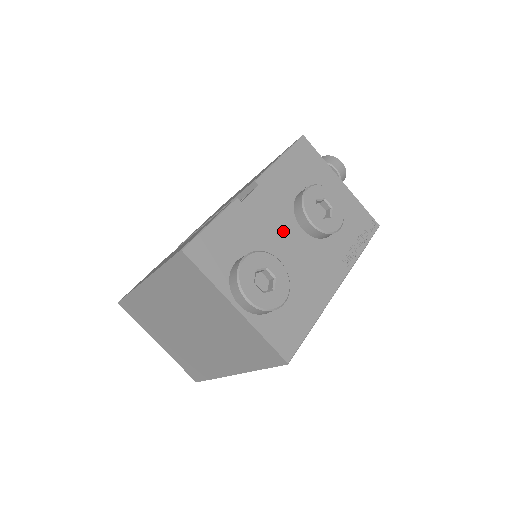
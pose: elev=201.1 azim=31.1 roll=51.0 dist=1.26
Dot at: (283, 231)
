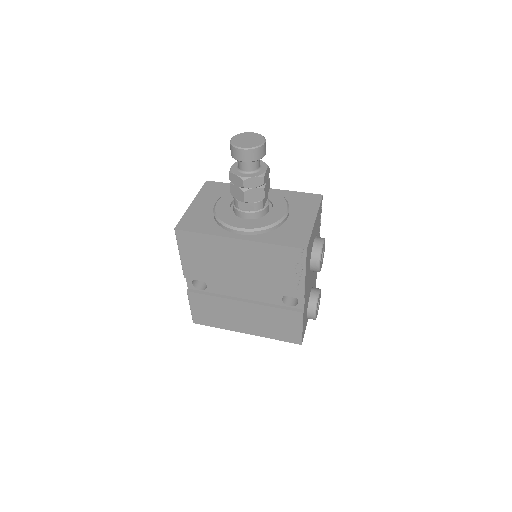
Dot at: (310, 282)
